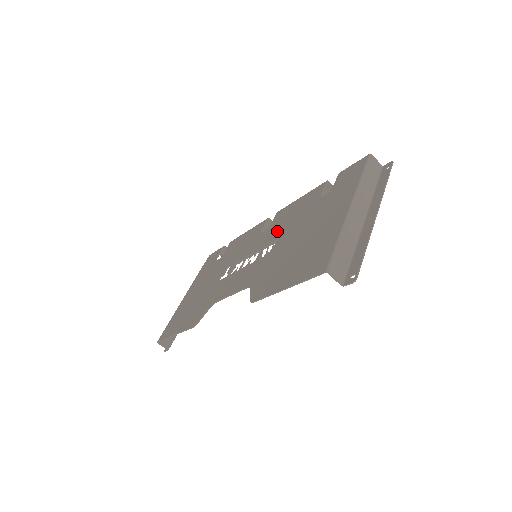
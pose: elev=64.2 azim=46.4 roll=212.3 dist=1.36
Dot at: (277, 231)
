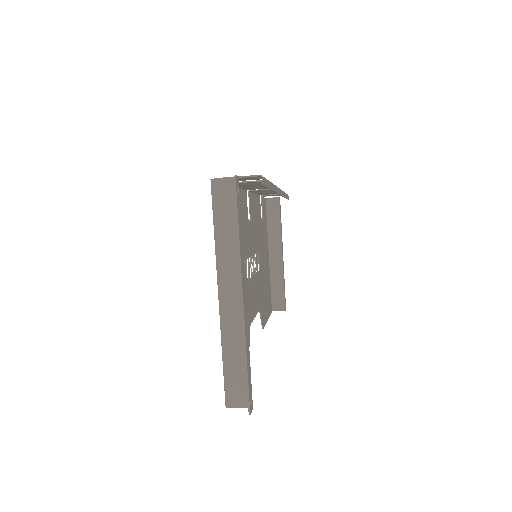
Dot at: occluded
